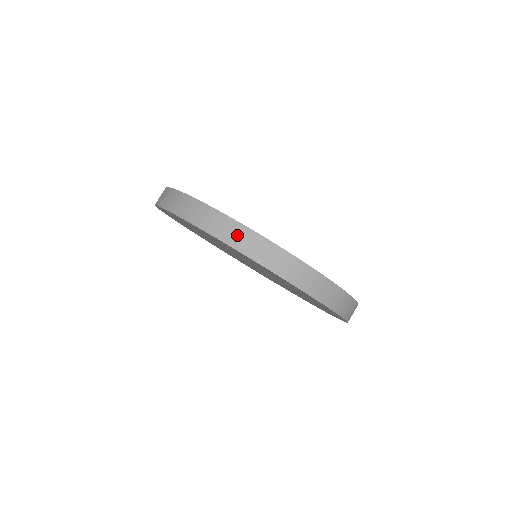
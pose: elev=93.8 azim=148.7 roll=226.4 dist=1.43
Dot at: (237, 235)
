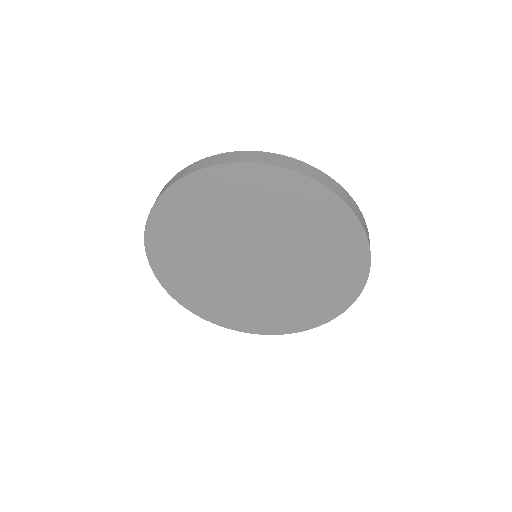
Dot at: (182, 173)
